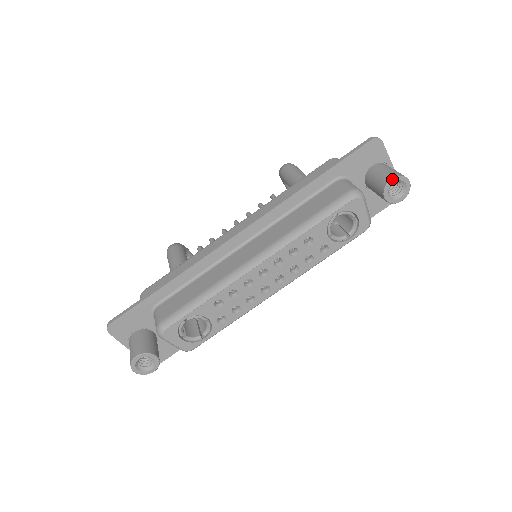
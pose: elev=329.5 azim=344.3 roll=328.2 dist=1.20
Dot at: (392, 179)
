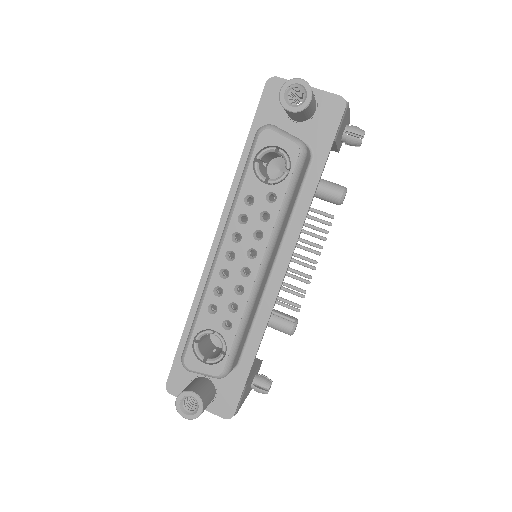
Dot at: (280, 91)
